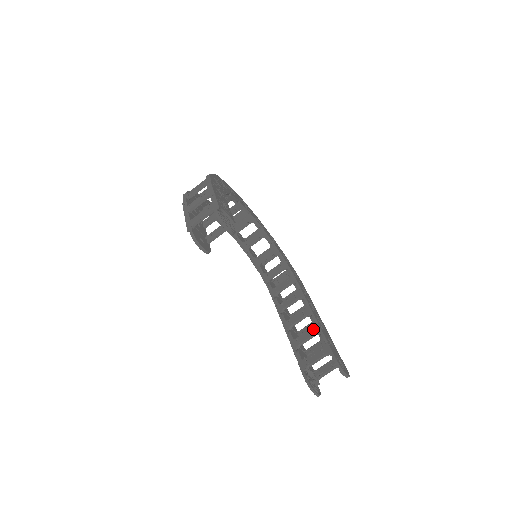
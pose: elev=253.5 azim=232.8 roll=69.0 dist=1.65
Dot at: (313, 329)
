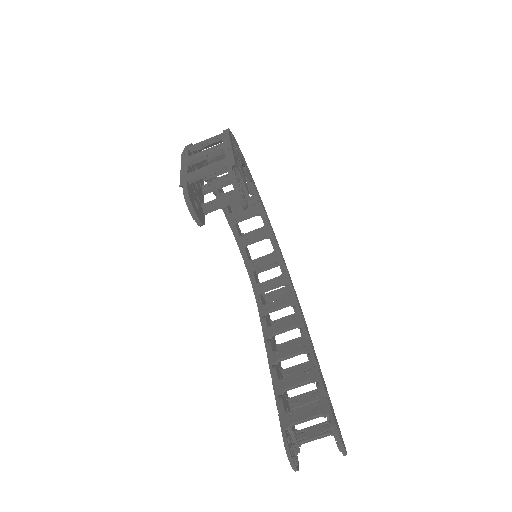
Dot at: (309, 373)
